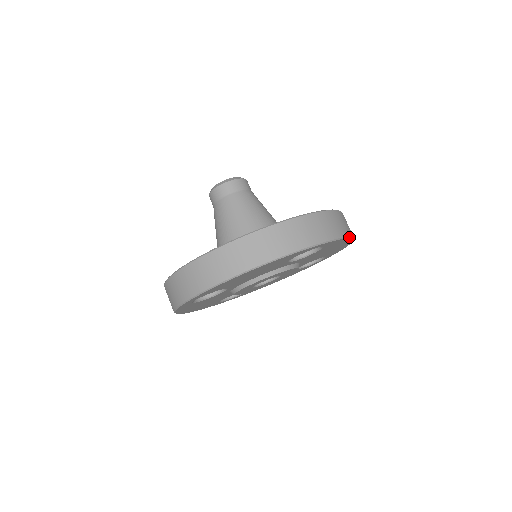
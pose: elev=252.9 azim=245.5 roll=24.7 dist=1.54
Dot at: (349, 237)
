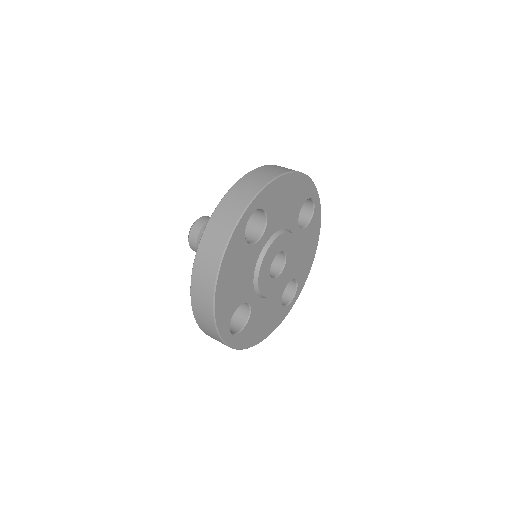
Dot at: (273, 180)
